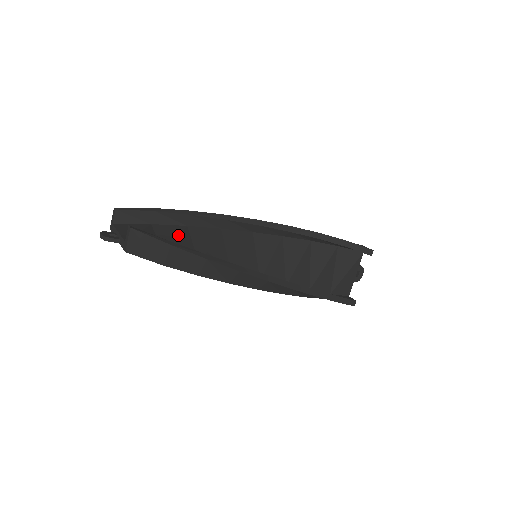
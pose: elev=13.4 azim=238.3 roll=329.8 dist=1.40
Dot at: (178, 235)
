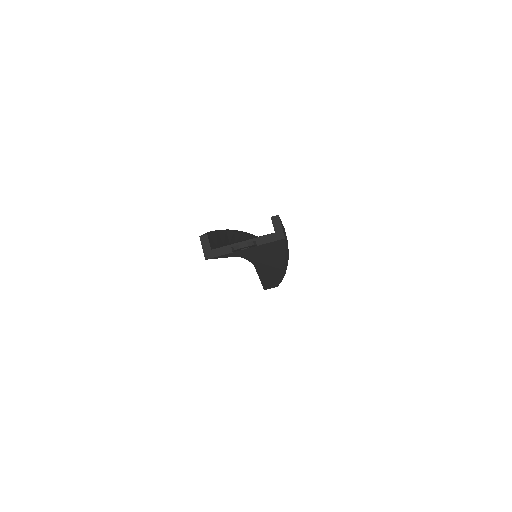
Dot at: occluded
